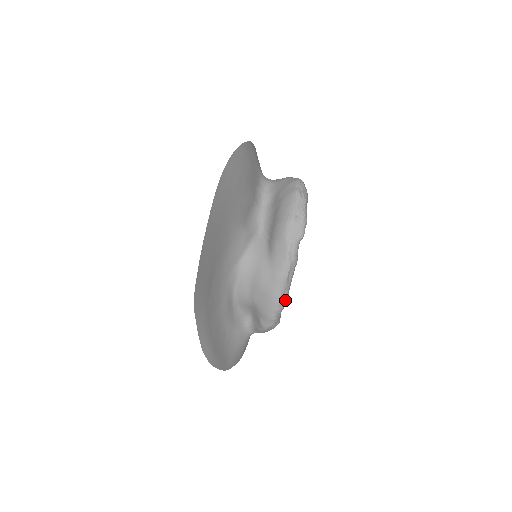
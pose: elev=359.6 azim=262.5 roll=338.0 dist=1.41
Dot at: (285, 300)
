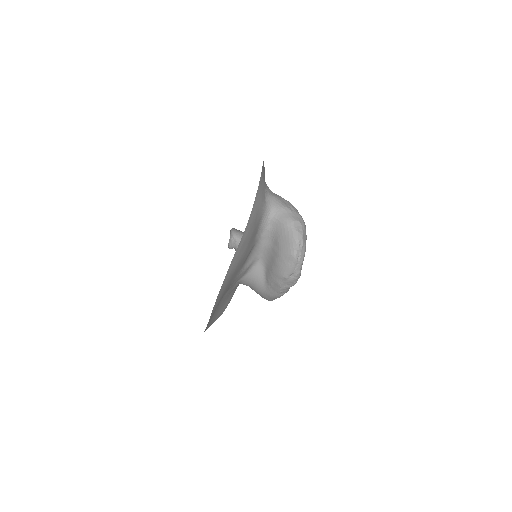
Dot at: occluded
